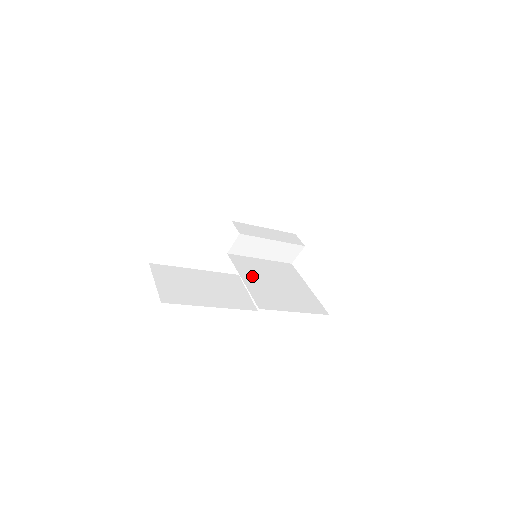
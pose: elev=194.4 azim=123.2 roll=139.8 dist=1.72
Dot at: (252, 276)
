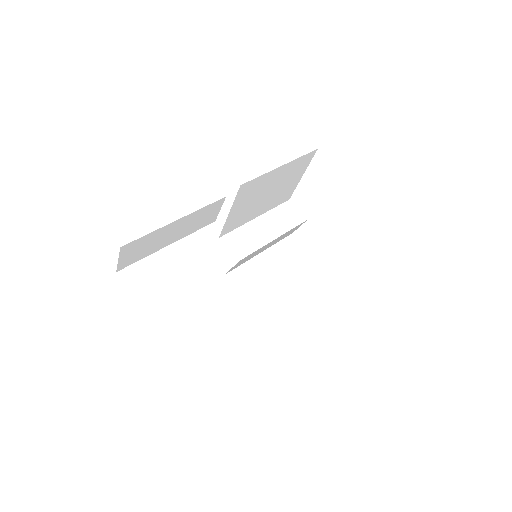
Dot at: (266, 299)
